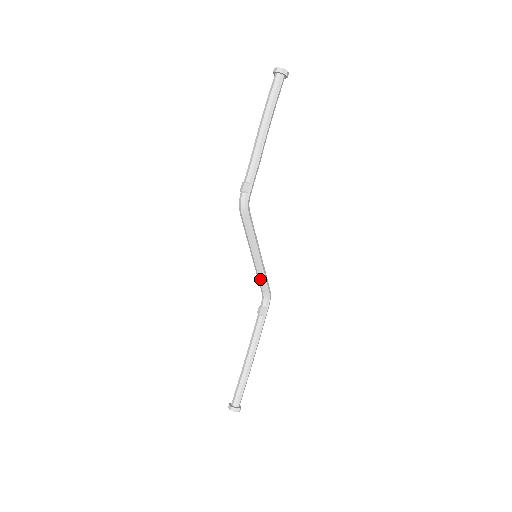
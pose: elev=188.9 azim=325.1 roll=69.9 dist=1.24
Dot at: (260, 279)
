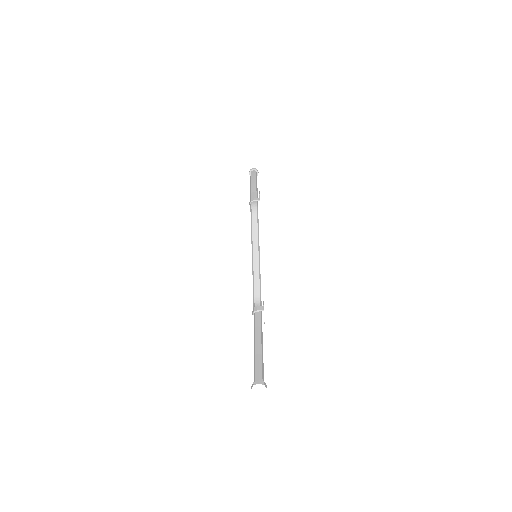
Dot at: (257, 278)
